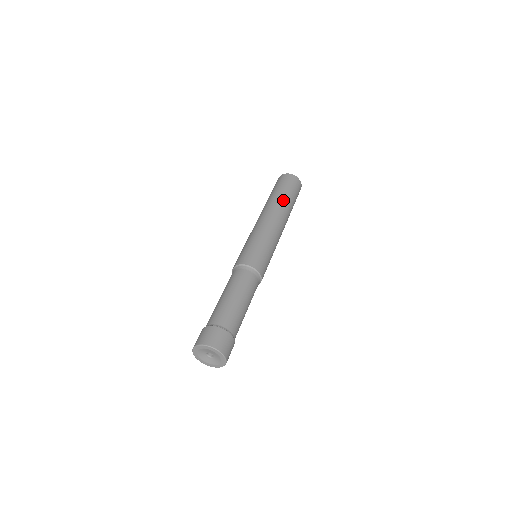
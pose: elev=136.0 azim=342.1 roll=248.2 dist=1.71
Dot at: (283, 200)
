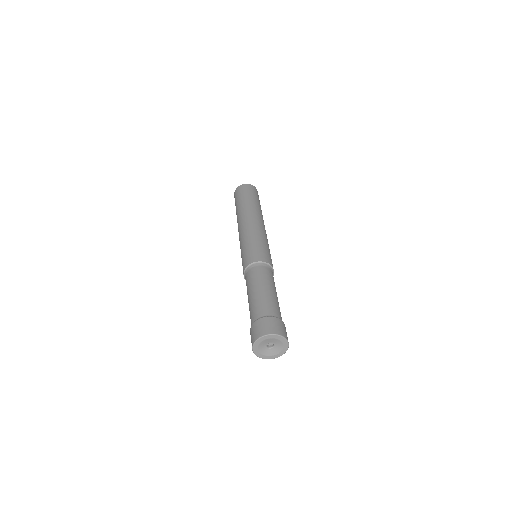
Dot at: (260, 209)
